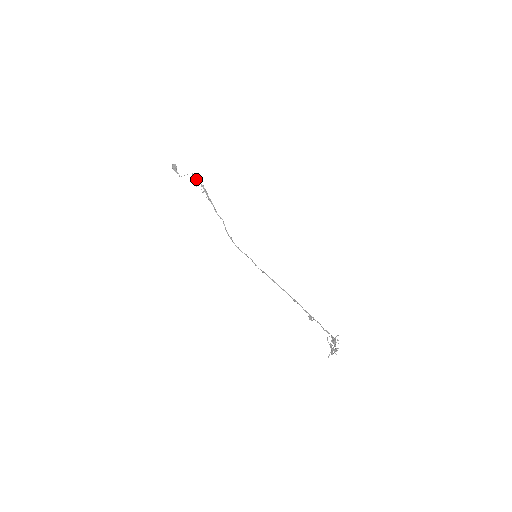
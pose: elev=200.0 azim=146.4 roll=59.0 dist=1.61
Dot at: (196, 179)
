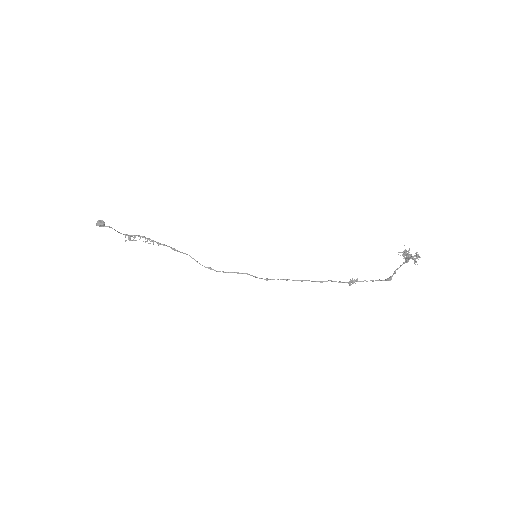
Dot at: (129, 235)
